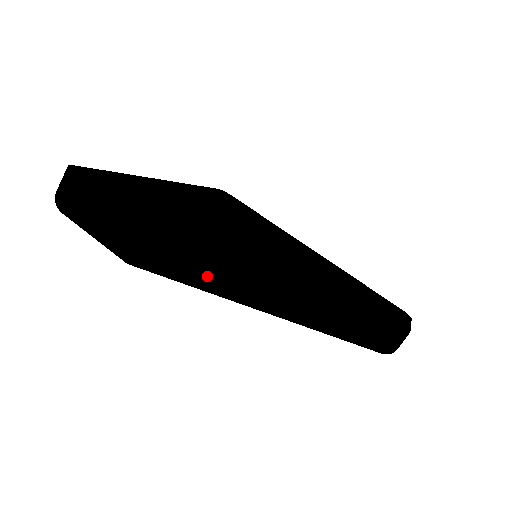
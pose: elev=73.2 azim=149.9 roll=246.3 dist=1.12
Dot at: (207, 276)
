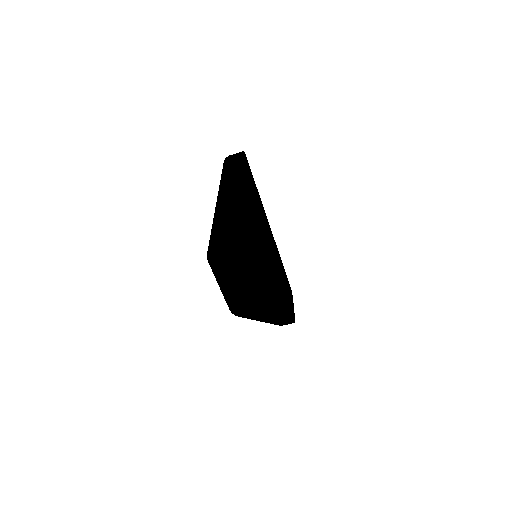
Dot at: (257, 318)
